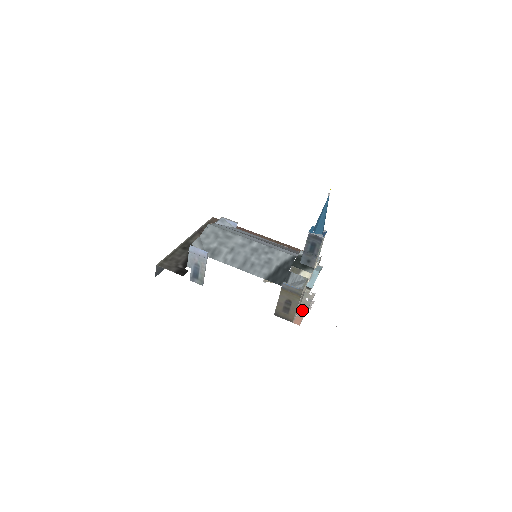
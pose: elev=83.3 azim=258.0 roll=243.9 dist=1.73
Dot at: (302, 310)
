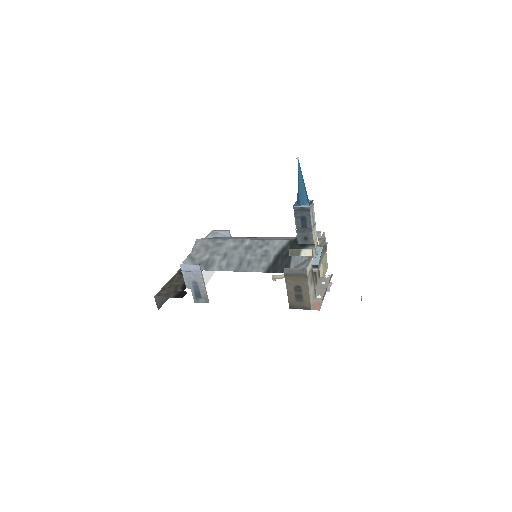
Dot at: (320, 295)
